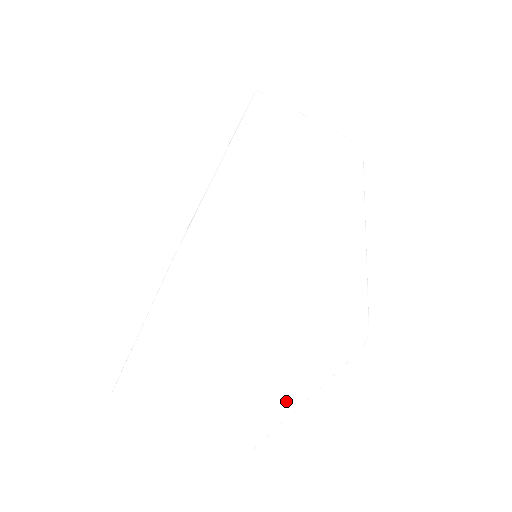
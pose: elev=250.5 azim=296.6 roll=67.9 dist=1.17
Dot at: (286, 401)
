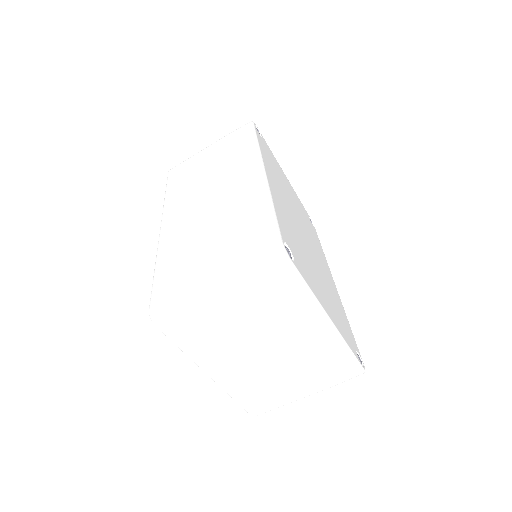
Dot at: (317, 325)
